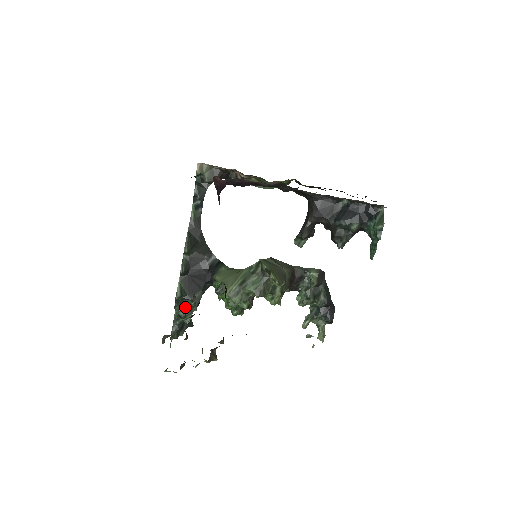
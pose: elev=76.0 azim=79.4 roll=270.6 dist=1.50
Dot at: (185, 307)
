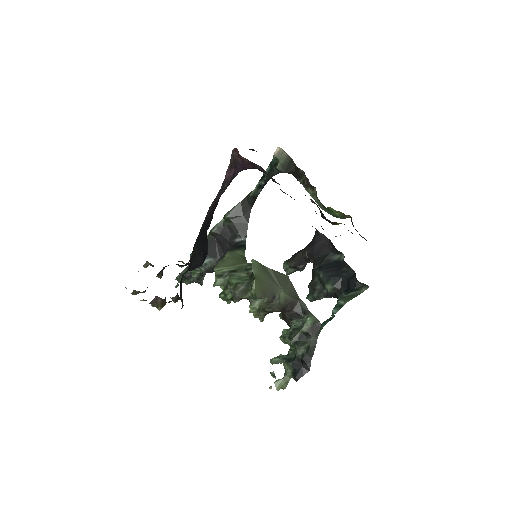
Dot at: occluded
